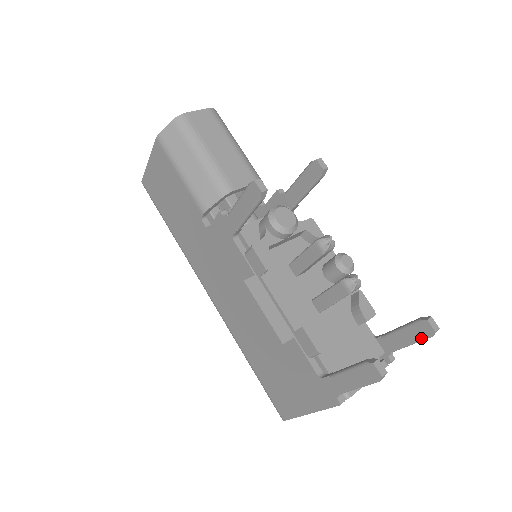
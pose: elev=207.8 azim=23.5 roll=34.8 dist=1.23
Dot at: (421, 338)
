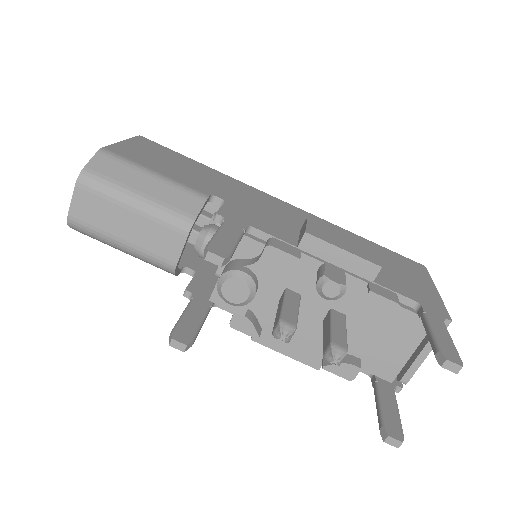
Dot at: occluded
